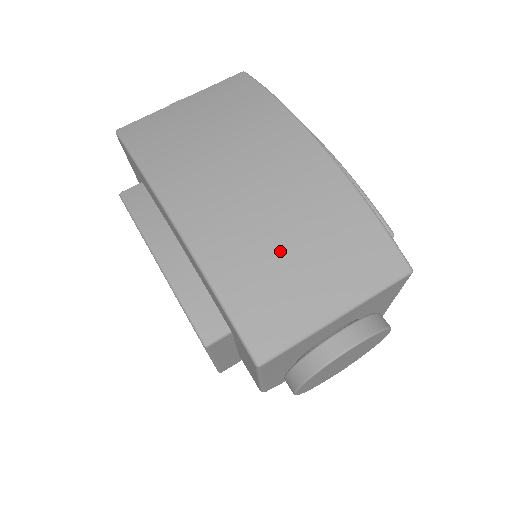
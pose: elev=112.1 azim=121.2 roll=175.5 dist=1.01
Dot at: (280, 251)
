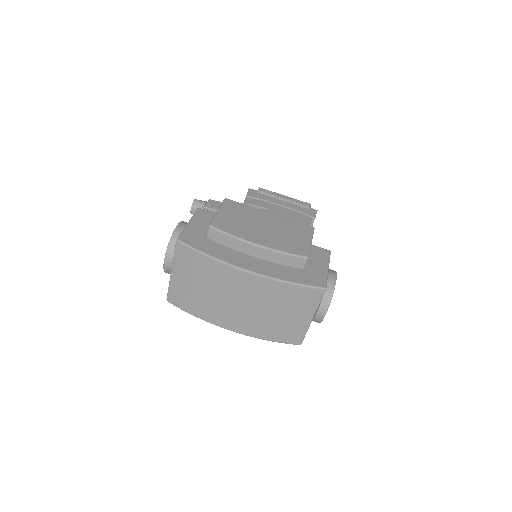
Dot at: (275, 318)
